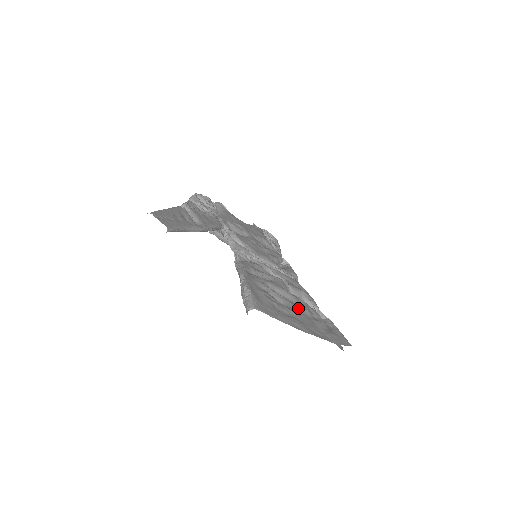
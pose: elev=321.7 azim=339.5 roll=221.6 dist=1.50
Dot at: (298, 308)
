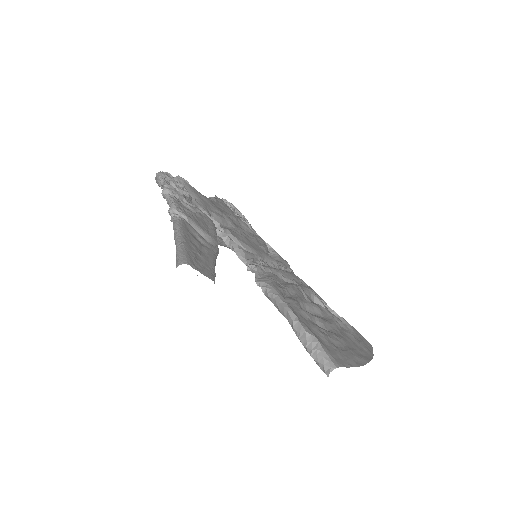
Dot at: (333, 325)
